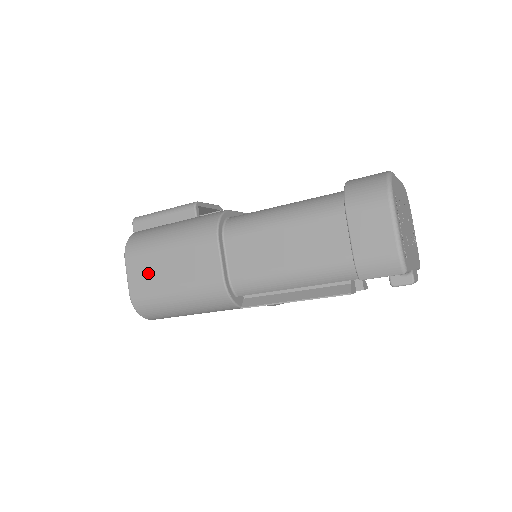
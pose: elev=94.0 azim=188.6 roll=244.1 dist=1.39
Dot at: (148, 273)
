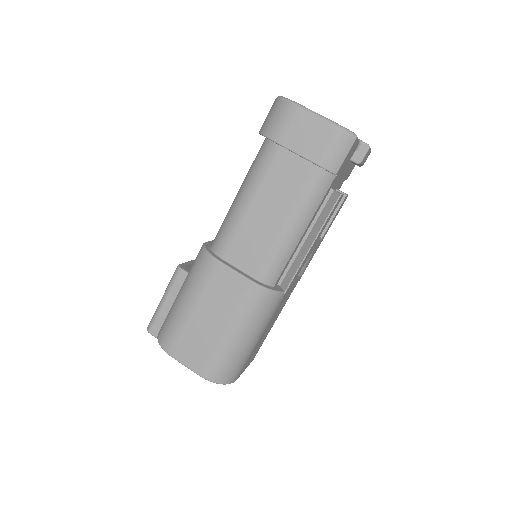
Dot at: (197, 344)
